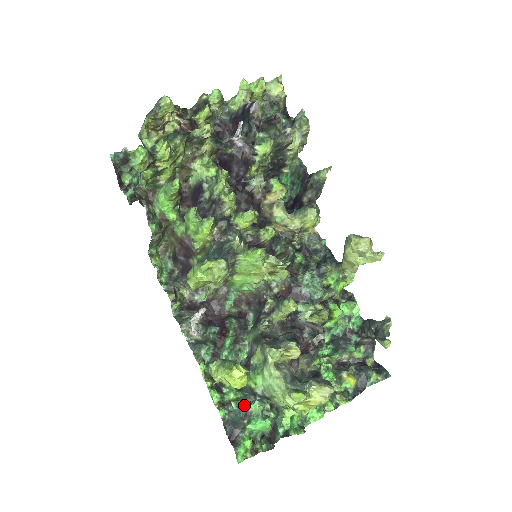
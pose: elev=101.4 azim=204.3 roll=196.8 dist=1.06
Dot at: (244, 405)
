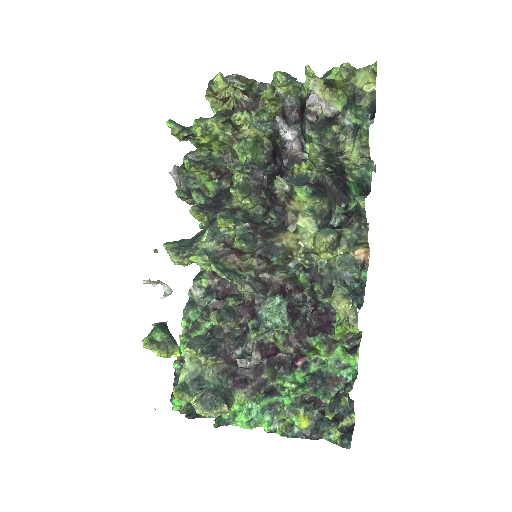
Dot at: occluded
